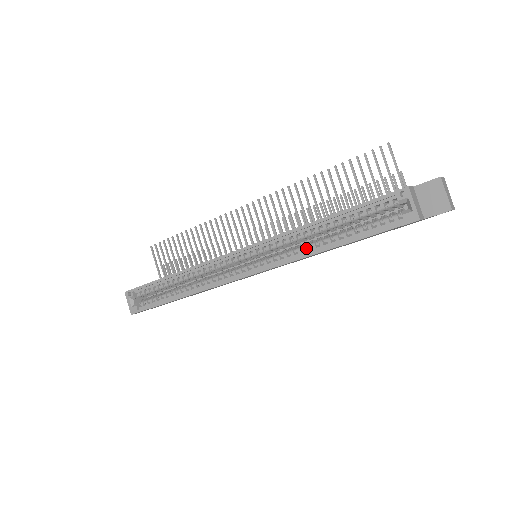
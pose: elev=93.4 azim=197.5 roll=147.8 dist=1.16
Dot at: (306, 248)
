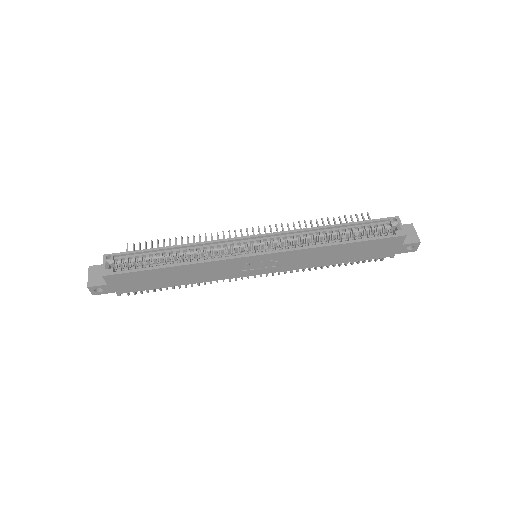
Dot at: (317, 243)
